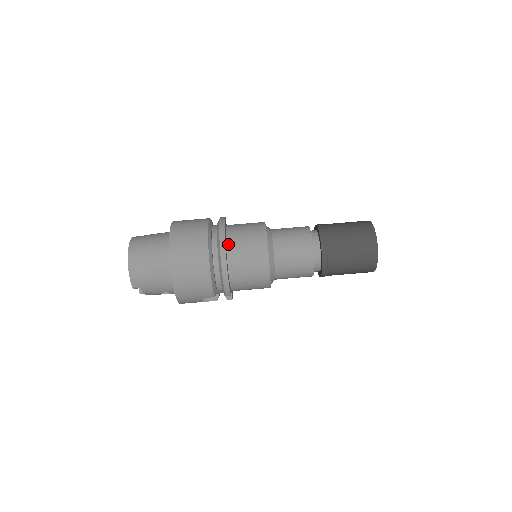
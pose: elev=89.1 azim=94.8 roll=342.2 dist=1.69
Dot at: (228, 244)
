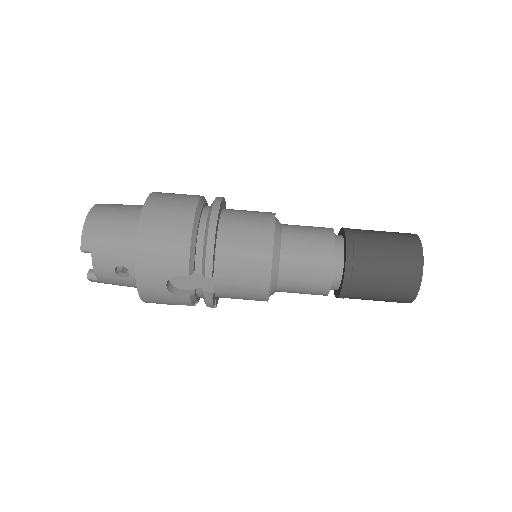
Dot at: (224, 213)
